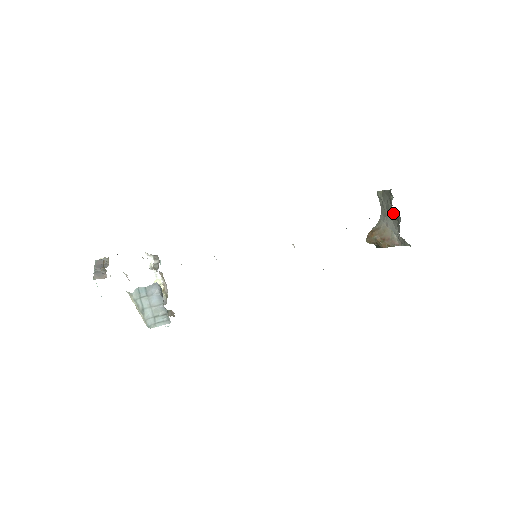
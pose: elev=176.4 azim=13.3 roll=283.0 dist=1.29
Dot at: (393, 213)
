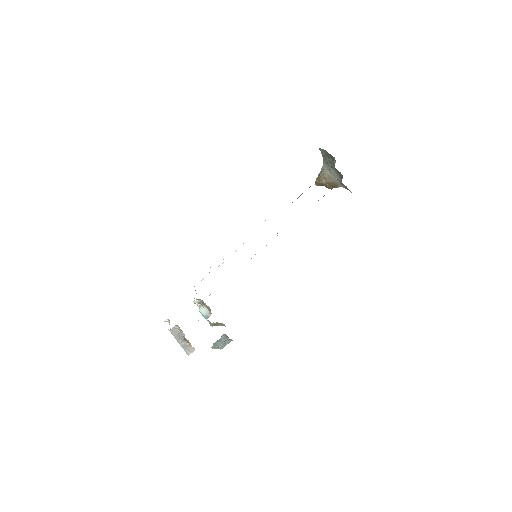
Dot at: (336, 169)
